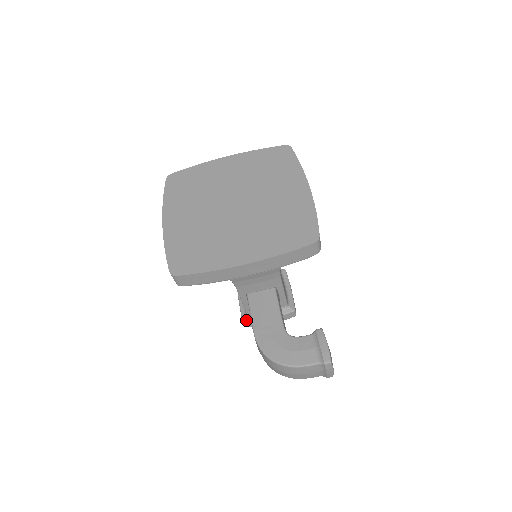
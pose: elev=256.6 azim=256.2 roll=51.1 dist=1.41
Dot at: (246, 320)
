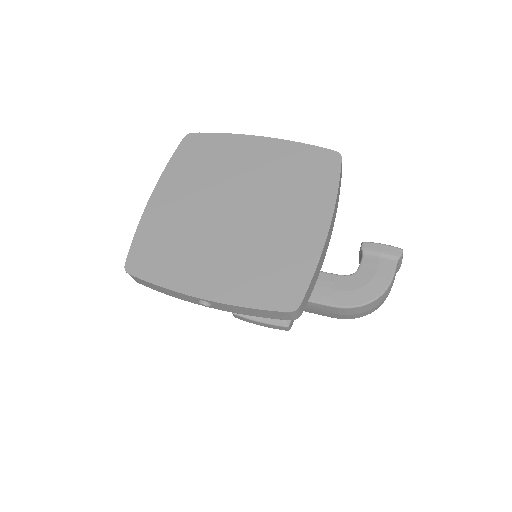
Dot at: (287, 323)
